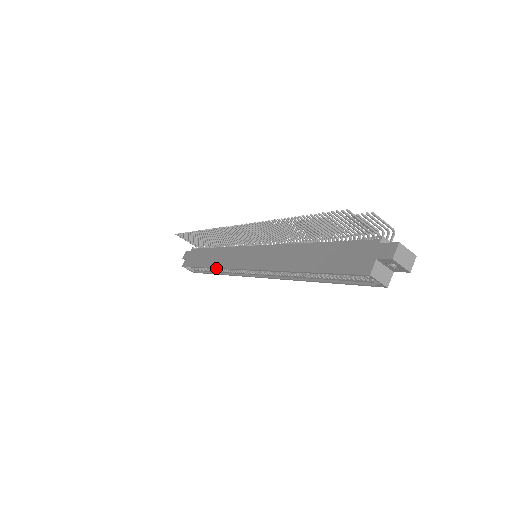
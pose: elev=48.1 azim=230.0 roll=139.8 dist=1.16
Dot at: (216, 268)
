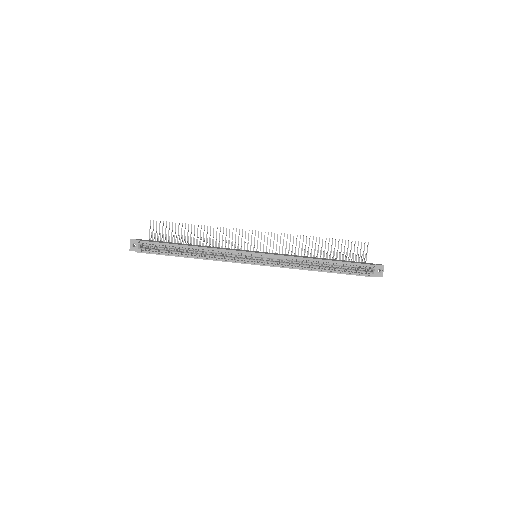
Dot at: (211, 248)
